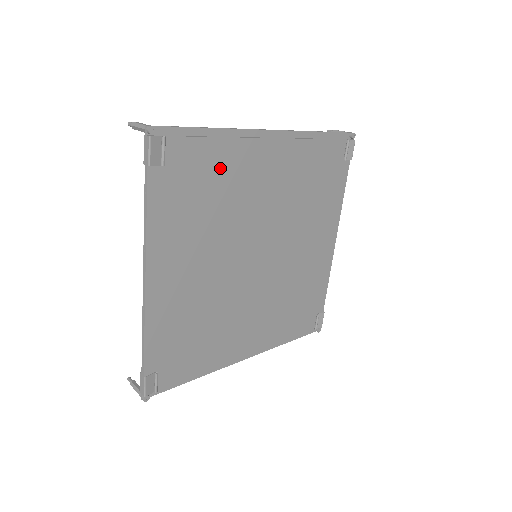
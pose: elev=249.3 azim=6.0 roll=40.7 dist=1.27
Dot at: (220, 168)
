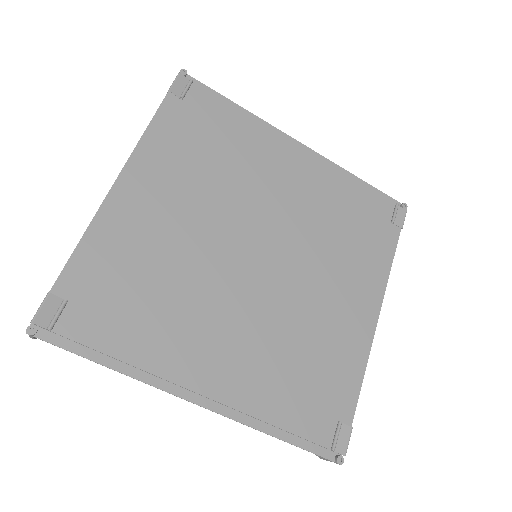
Dot at: (237, 138)
